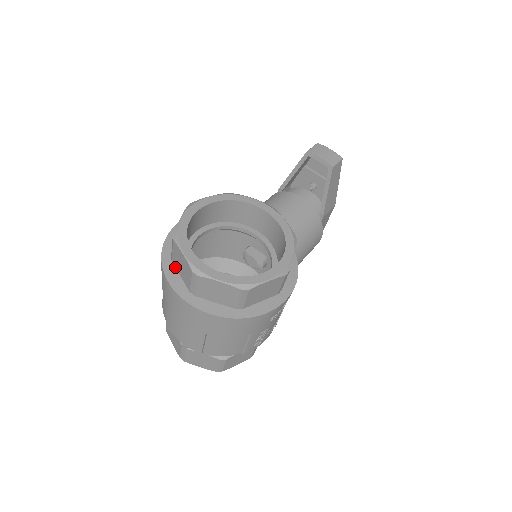
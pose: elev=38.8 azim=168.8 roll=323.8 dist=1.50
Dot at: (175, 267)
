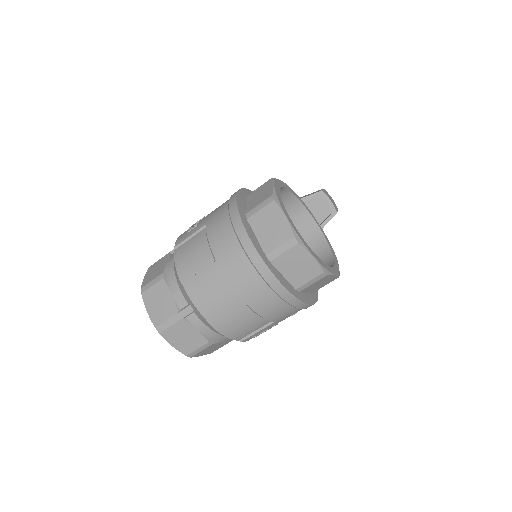
Dot at: (251, 227)
